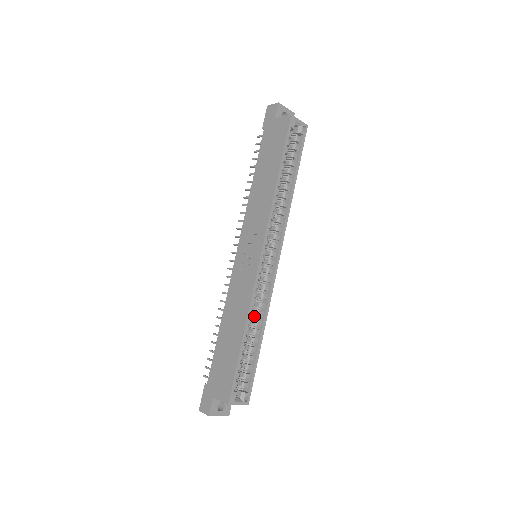
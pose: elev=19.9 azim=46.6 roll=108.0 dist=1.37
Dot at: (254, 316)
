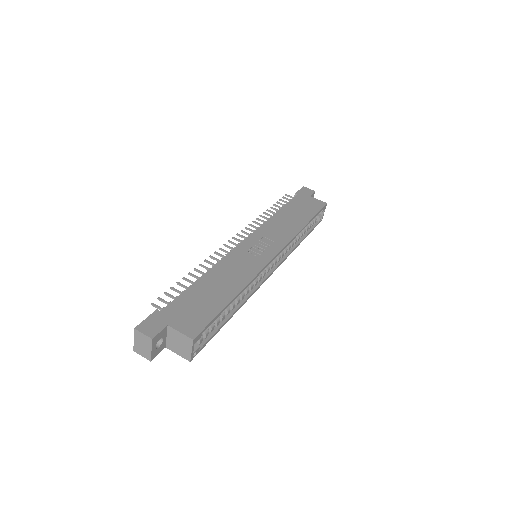
Dot at: occluded
